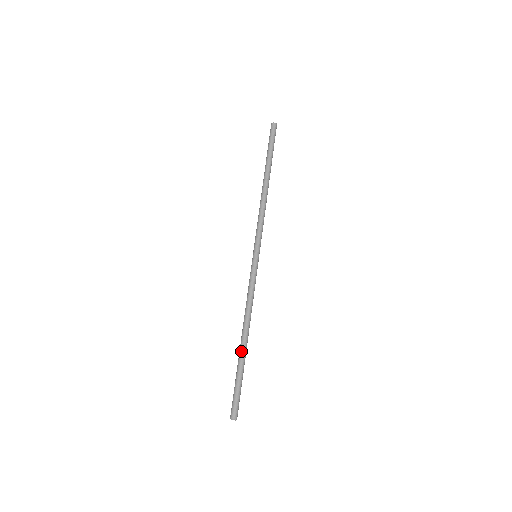
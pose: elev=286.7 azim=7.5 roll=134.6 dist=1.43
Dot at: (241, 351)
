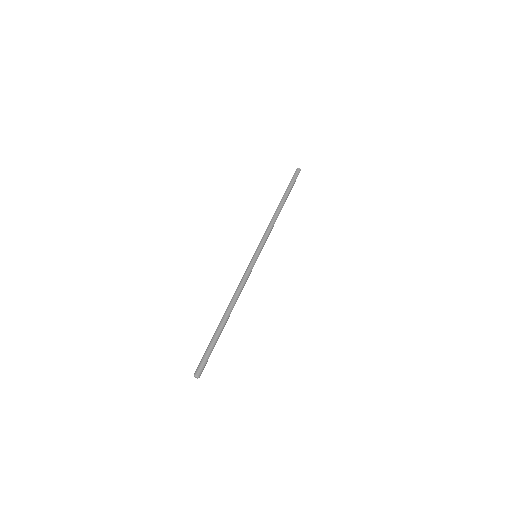
Dot at: (220, 323)
